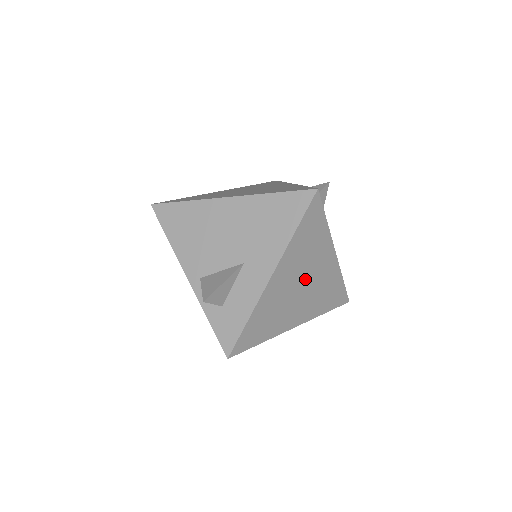
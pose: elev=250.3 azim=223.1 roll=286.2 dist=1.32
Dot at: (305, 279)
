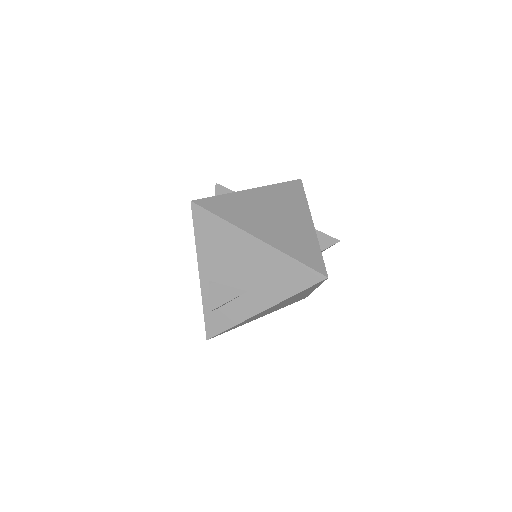
Dot at: (284, 303)
